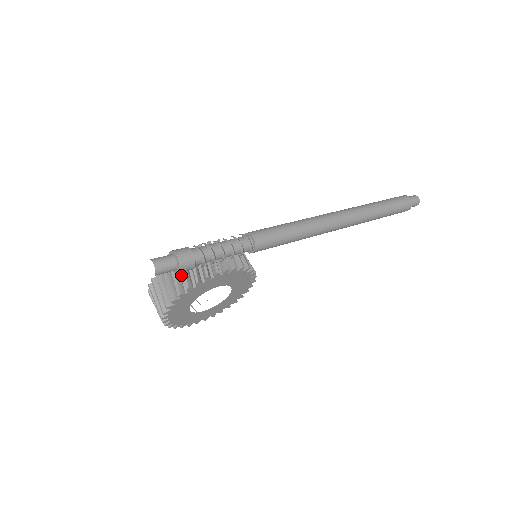
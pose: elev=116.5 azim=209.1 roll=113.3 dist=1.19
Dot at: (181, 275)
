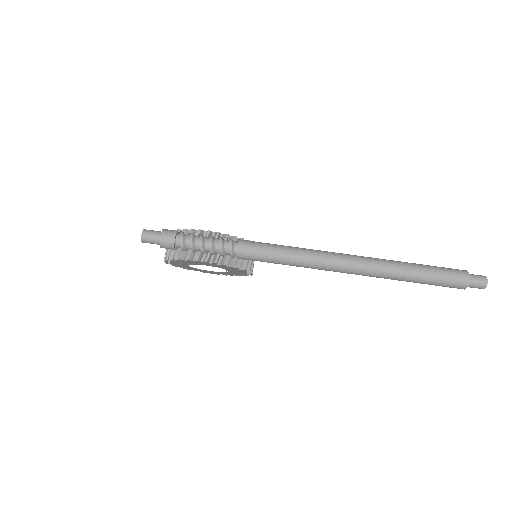
Dot at: occluded
